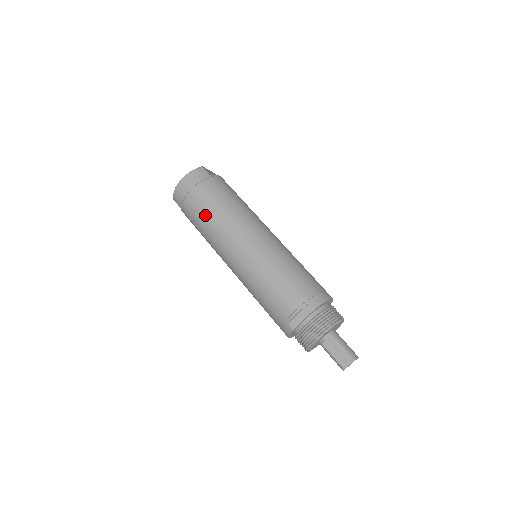
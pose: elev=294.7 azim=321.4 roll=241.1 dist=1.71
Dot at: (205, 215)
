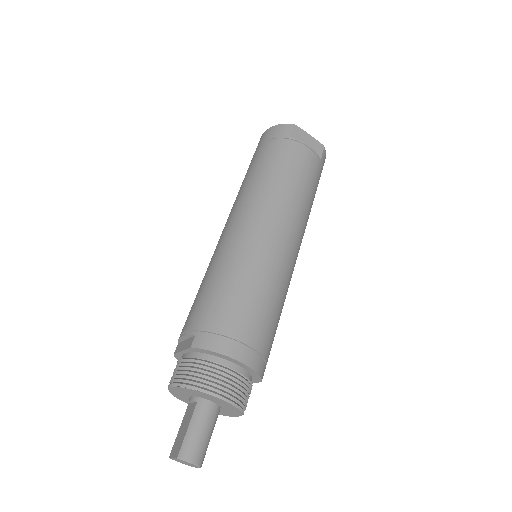
Dot at: occluded
